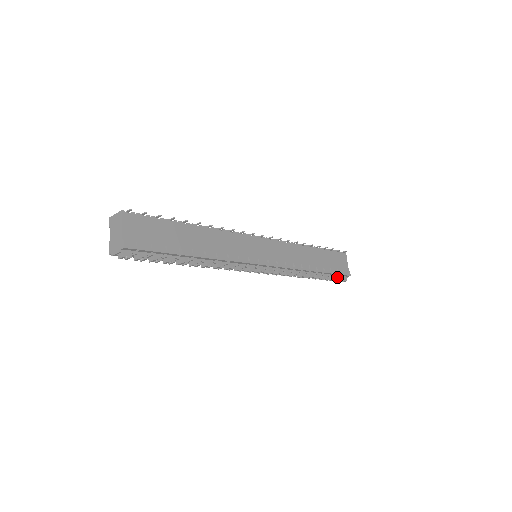
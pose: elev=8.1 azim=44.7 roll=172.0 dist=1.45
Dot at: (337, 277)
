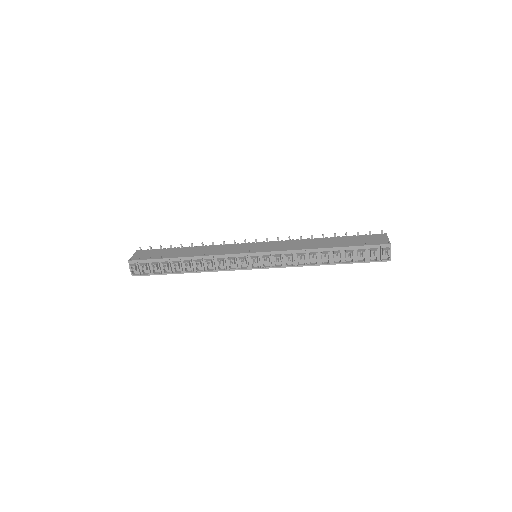
Dot at: (370, 250)
